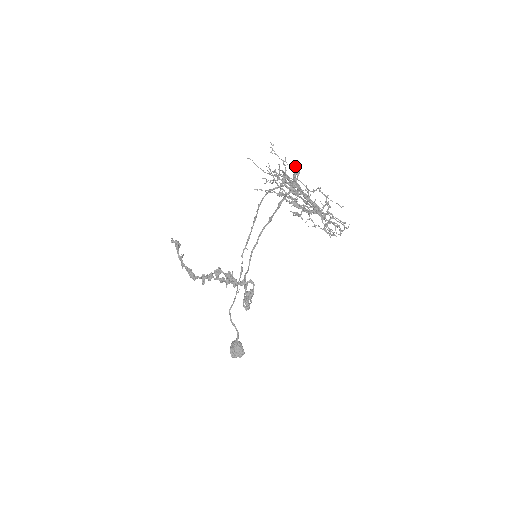
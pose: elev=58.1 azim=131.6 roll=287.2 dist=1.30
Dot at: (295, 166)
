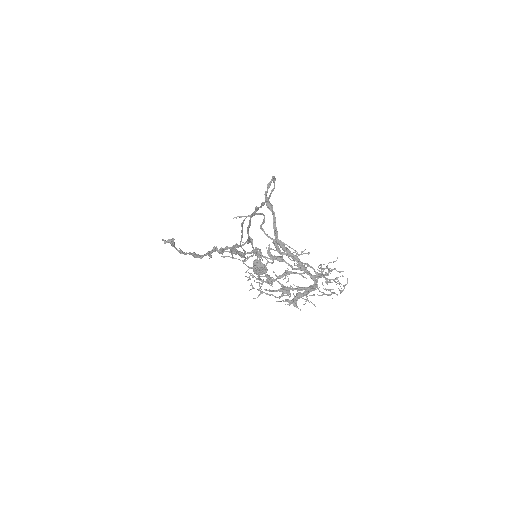
Dot at: occluded
